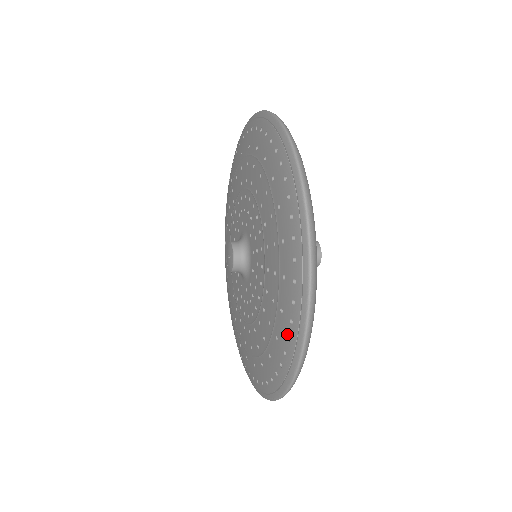
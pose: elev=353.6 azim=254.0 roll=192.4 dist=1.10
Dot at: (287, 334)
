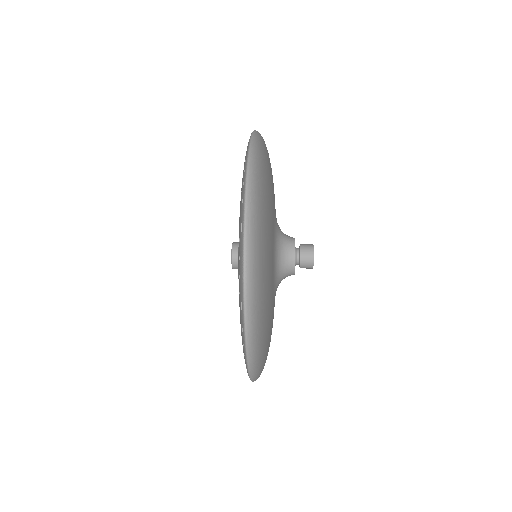
Dot at: (239, 238)
